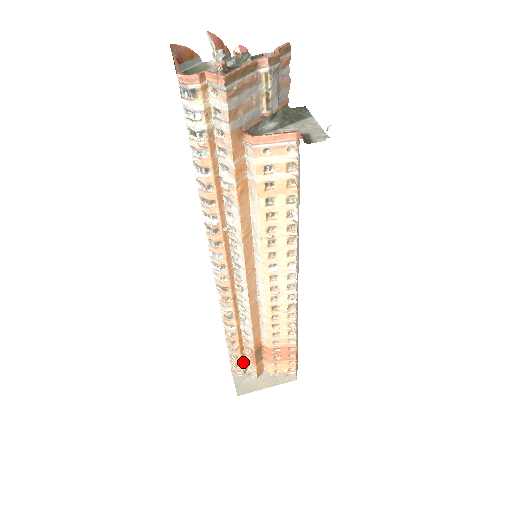
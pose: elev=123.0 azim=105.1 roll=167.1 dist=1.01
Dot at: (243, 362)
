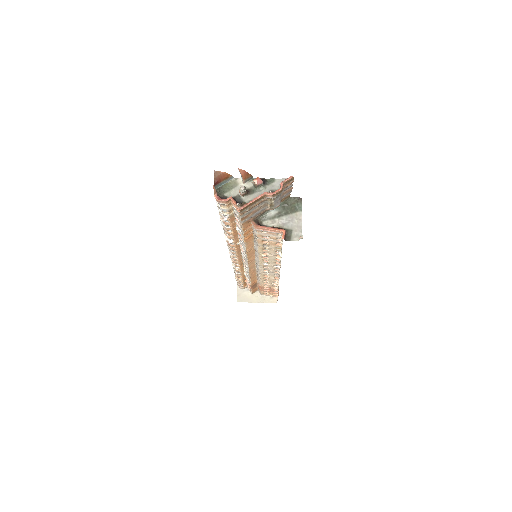
Dot at: (245, 284)
